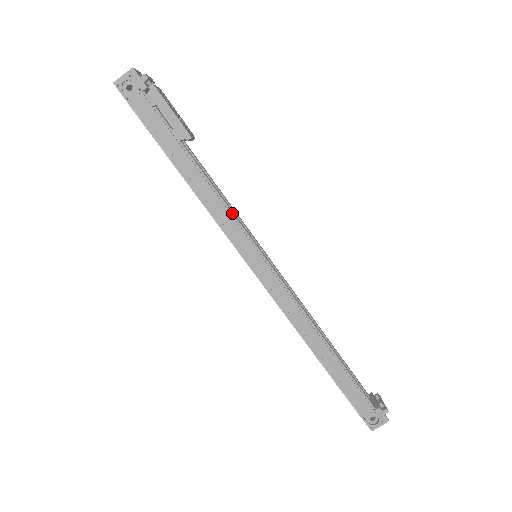
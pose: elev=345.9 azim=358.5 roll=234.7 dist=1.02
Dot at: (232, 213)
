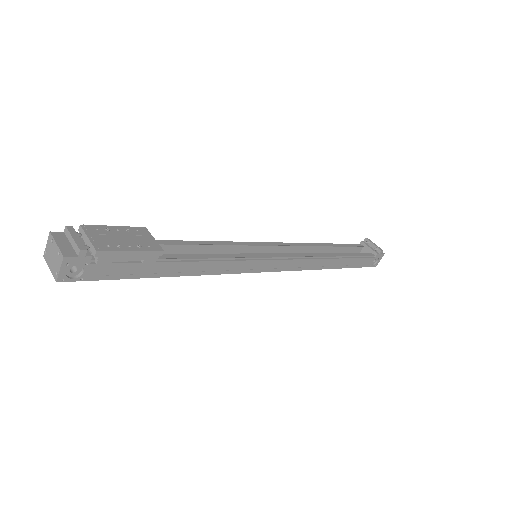
Dot at: (229, 258)
